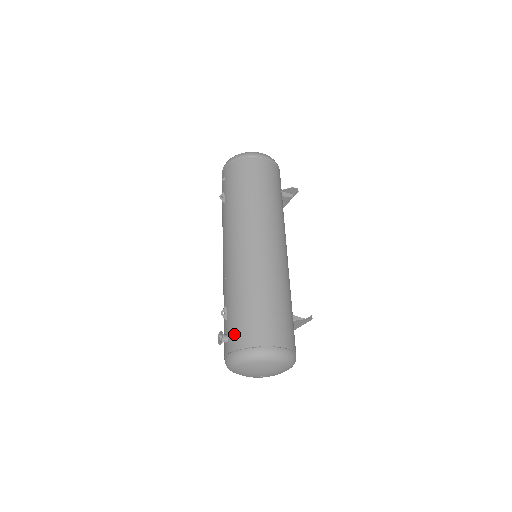
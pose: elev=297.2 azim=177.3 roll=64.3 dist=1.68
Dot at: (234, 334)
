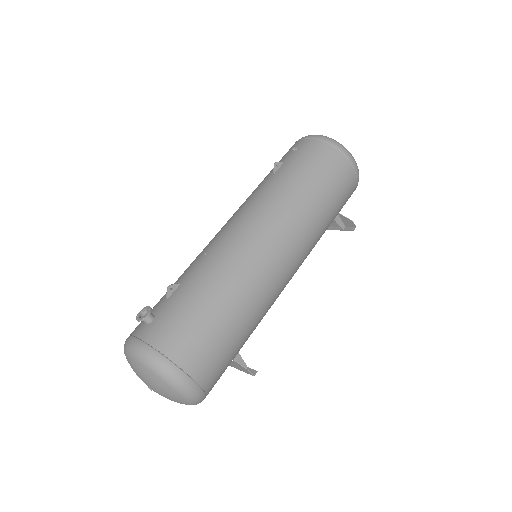
Dot at: (161, 323)
